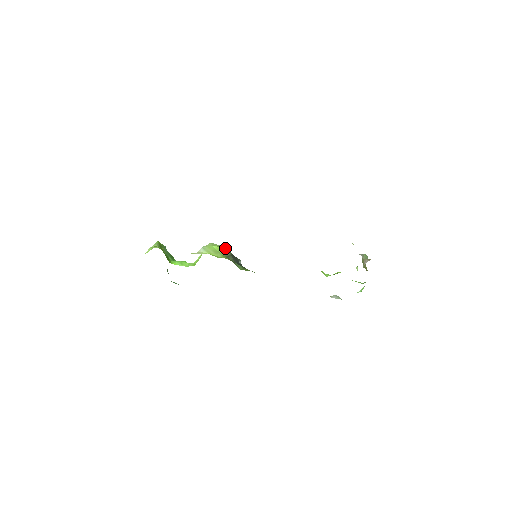
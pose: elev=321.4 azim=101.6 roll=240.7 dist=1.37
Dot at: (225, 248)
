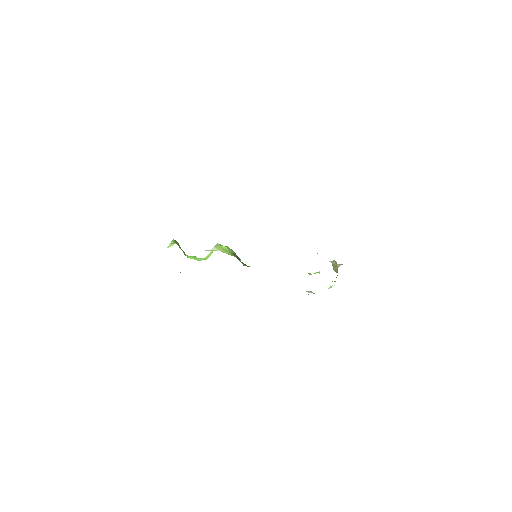
Dot at: occluded
